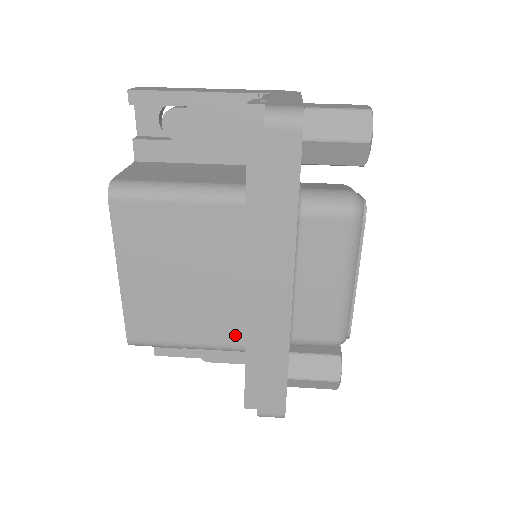
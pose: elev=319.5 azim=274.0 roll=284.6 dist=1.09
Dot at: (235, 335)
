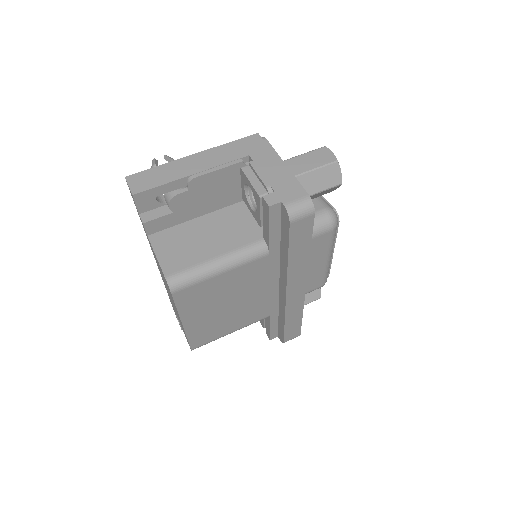
Dot at: (263, 314)
